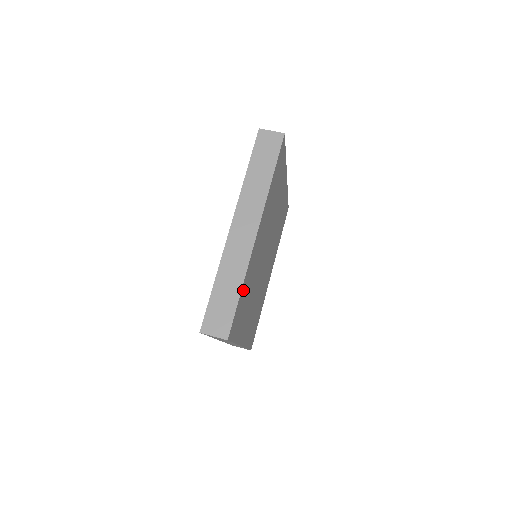
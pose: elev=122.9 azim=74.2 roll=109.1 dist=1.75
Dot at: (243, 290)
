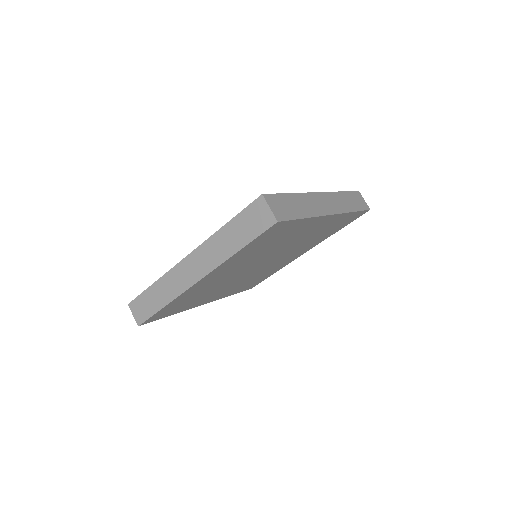
Dot at: (172, 304)
